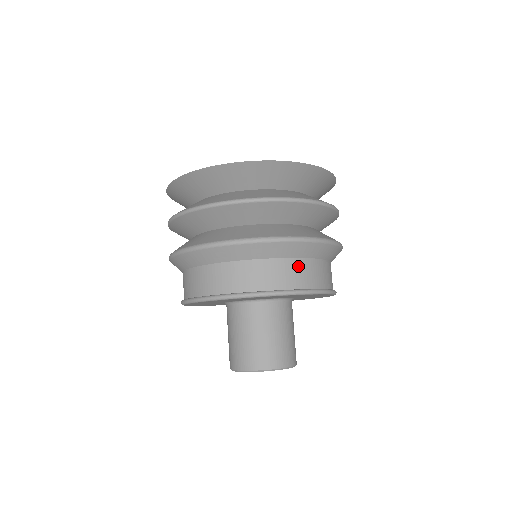
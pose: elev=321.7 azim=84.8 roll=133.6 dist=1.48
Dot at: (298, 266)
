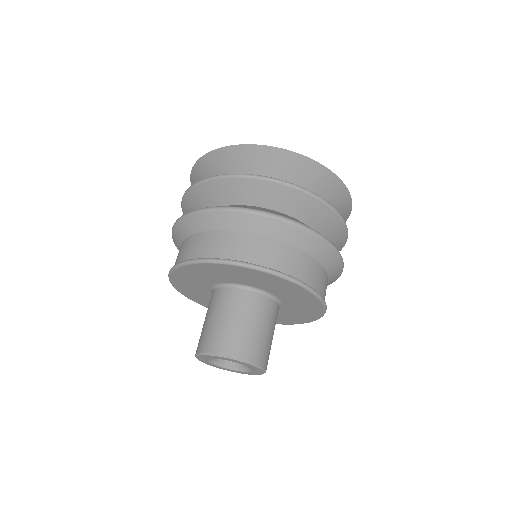
Dot at: (257, 242)
